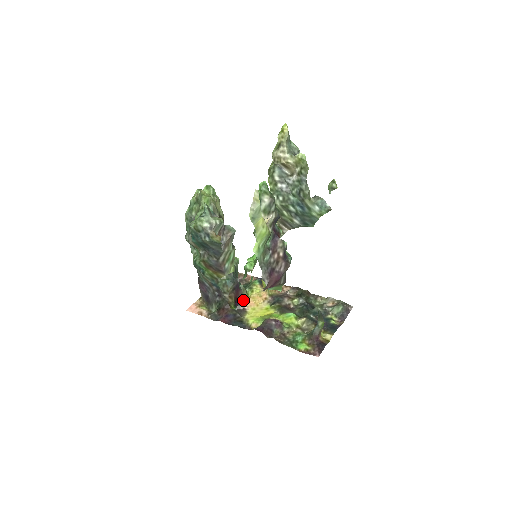
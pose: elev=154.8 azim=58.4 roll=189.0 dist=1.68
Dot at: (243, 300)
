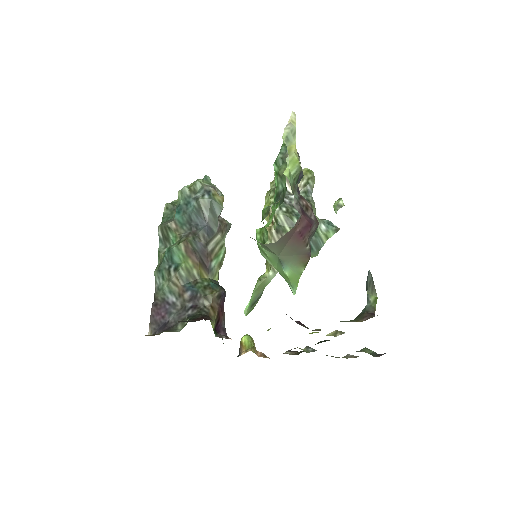
Dot at: (225, 331)
